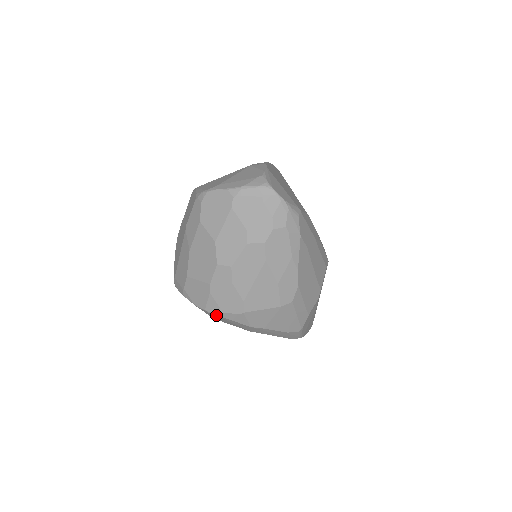
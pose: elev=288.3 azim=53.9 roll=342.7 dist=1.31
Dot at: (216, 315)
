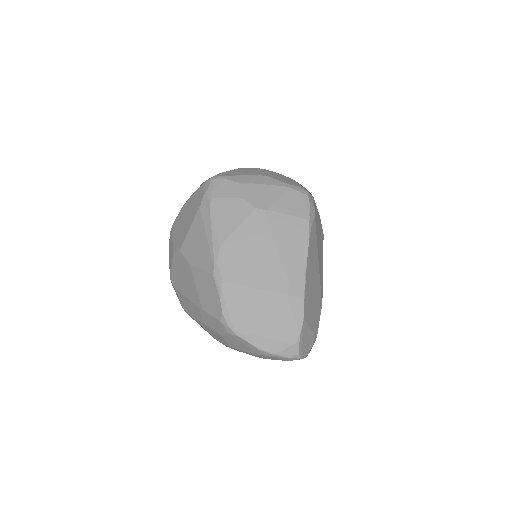
Dot at: occluded
